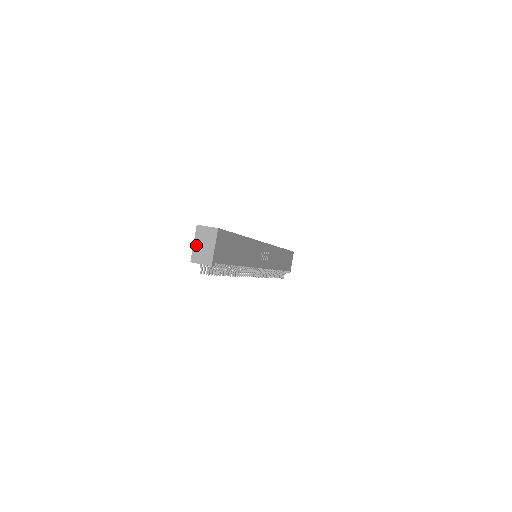
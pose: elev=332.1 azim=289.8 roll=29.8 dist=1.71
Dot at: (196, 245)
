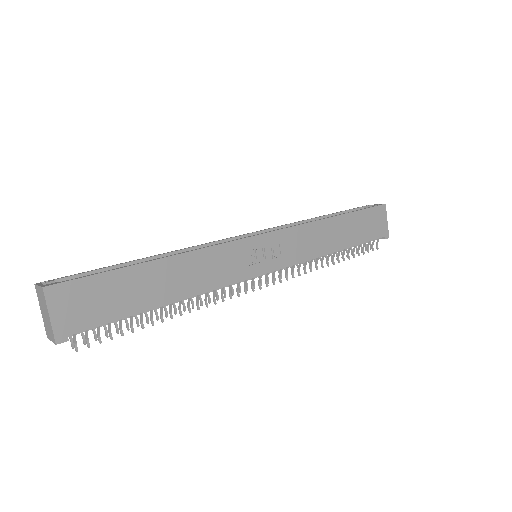
Dot at: (42, 314)
